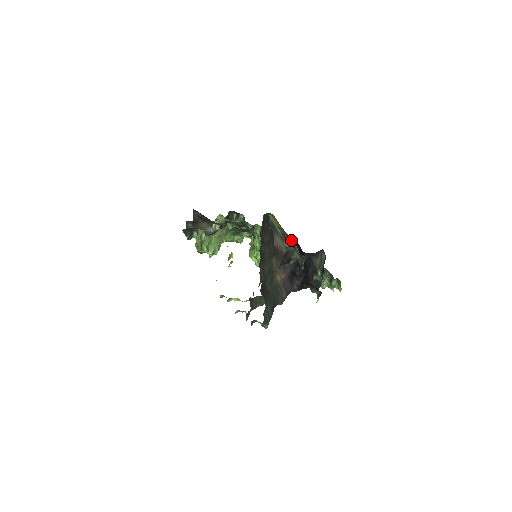
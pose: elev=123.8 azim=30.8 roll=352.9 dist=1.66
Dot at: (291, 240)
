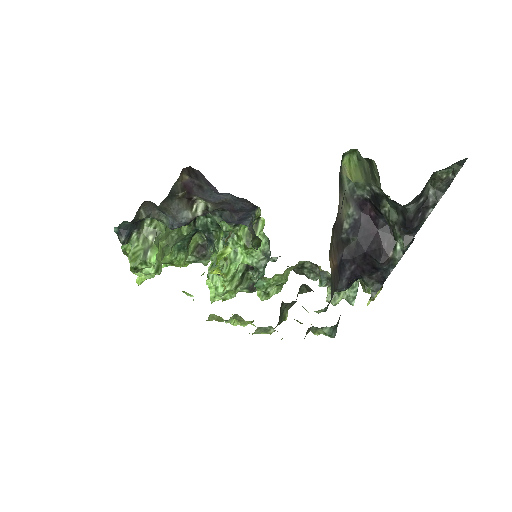
Dot at: (360, 202)
